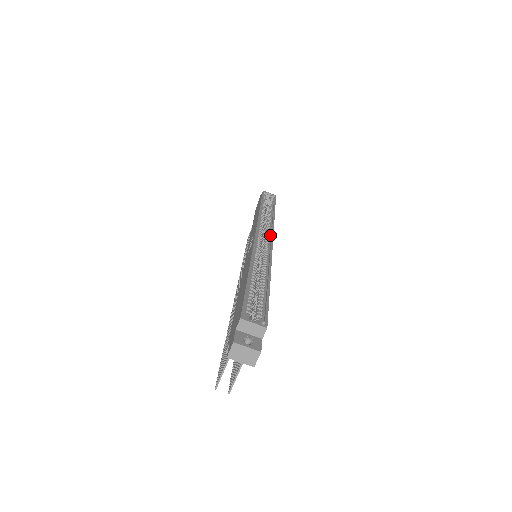
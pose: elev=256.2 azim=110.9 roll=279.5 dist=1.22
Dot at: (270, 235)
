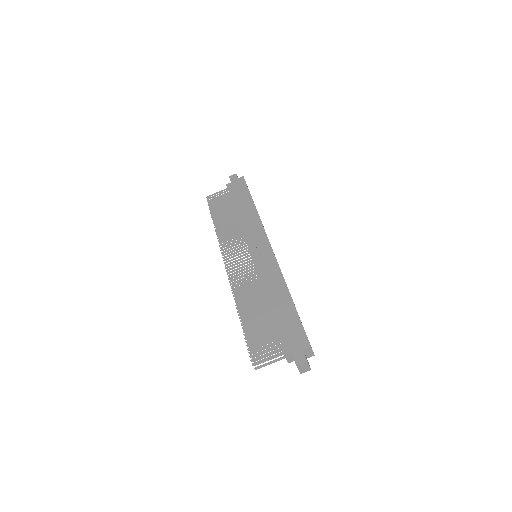
Dot at: occluded
